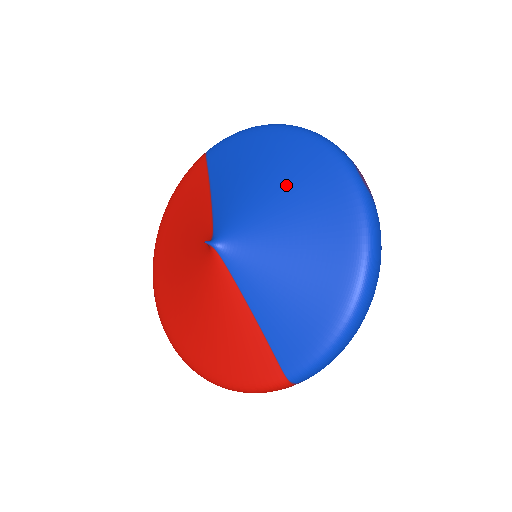
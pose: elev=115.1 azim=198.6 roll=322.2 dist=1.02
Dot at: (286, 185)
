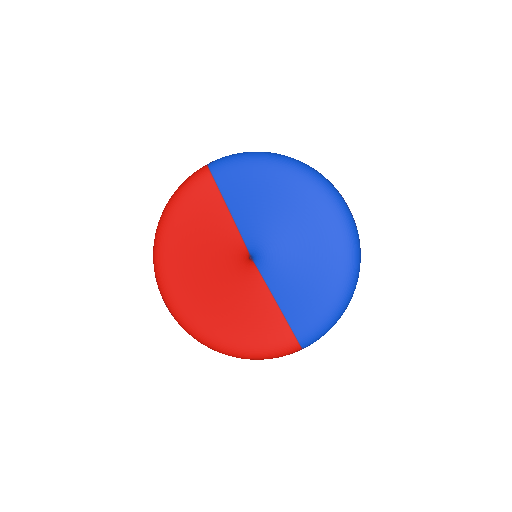
Dot at: (300, 211)
